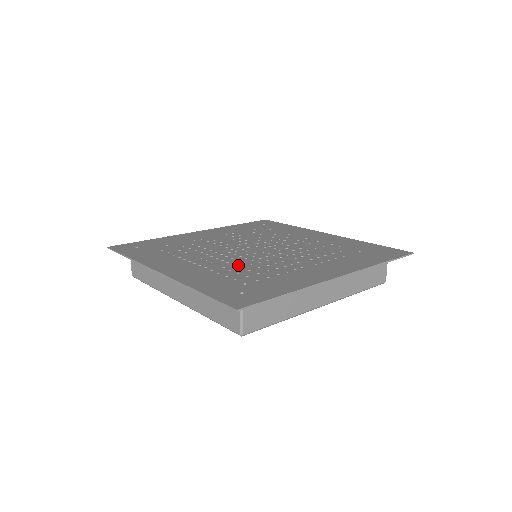
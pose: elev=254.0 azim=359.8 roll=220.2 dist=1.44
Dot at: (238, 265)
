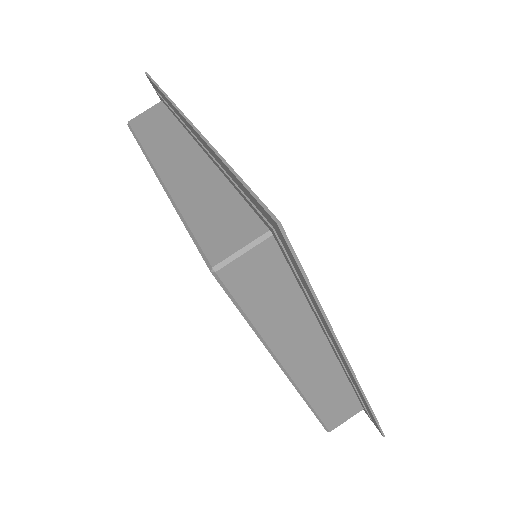
Dot at: occluded
